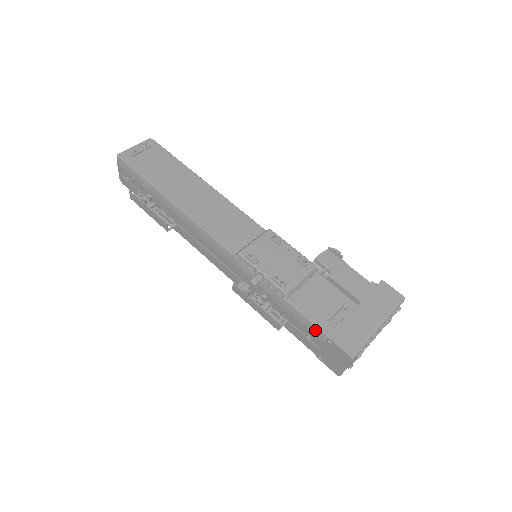
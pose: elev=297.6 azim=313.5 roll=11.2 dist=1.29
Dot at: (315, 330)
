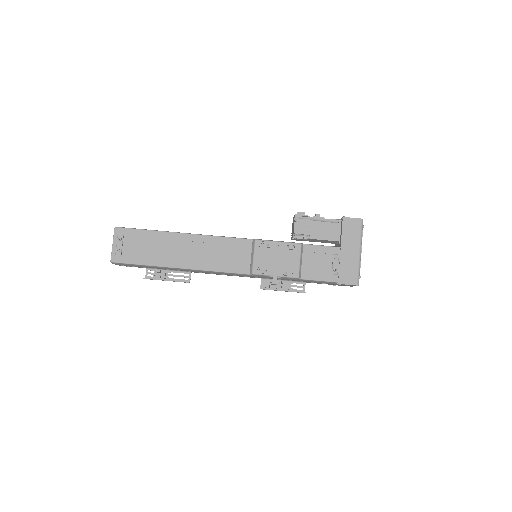
Dot at: occluded
